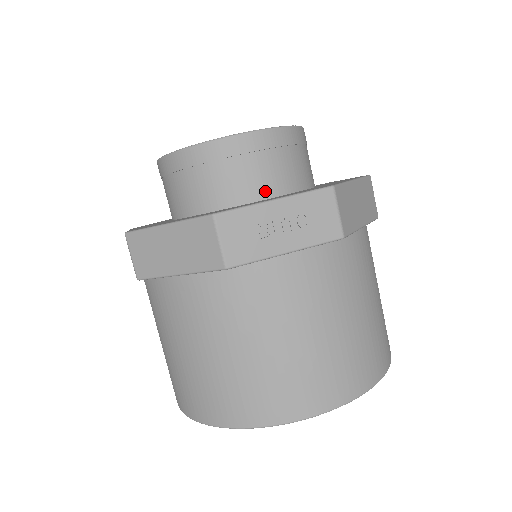
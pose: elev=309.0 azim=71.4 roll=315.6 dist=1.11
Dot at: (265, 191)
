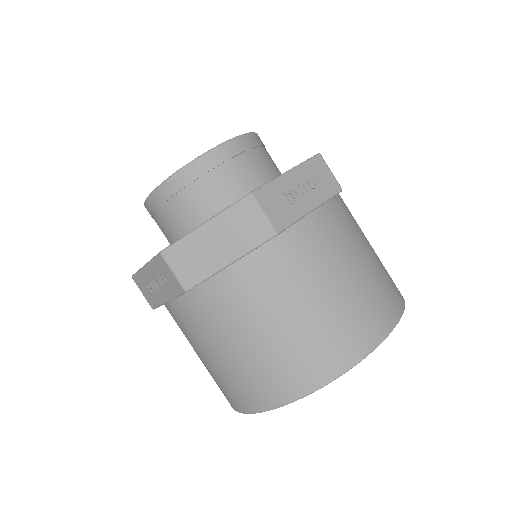
Dot at: (262, 181)
